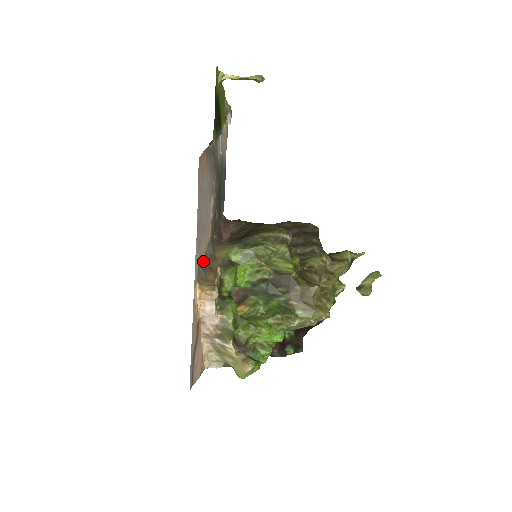
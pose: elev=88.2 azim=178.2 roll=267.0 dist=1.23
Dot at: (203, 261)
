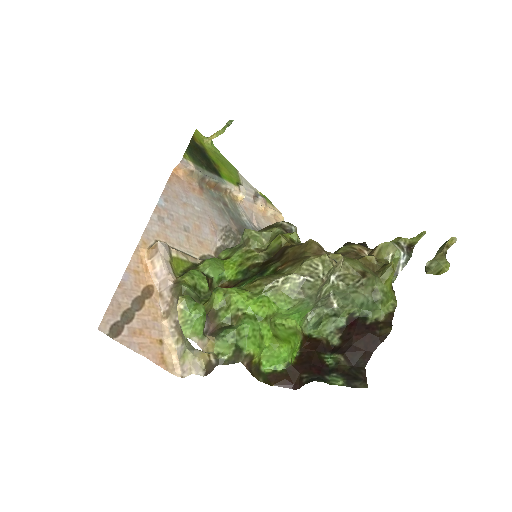
Dot at: occluded
